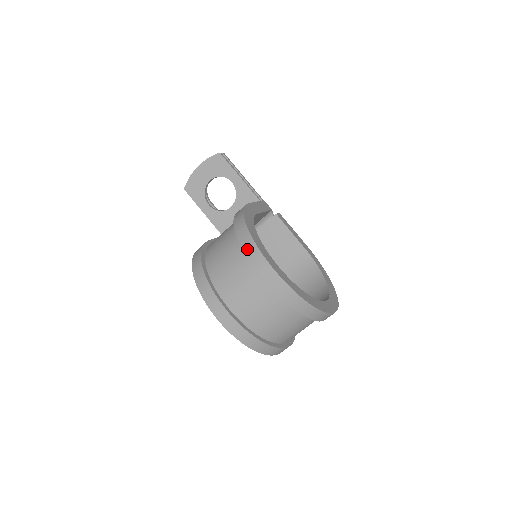
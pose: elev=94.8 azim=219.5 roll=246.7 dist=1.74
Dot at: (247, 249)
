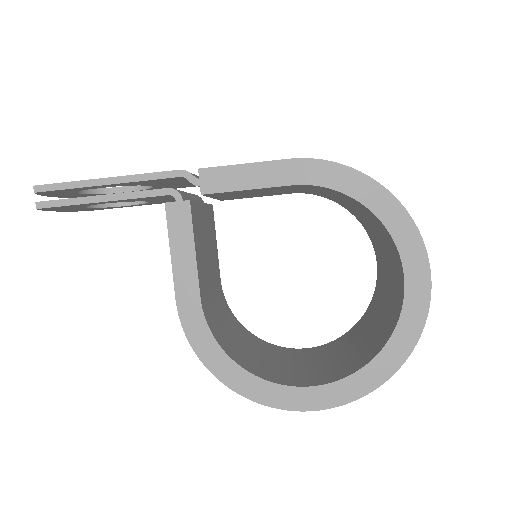
Dot at: occluded
